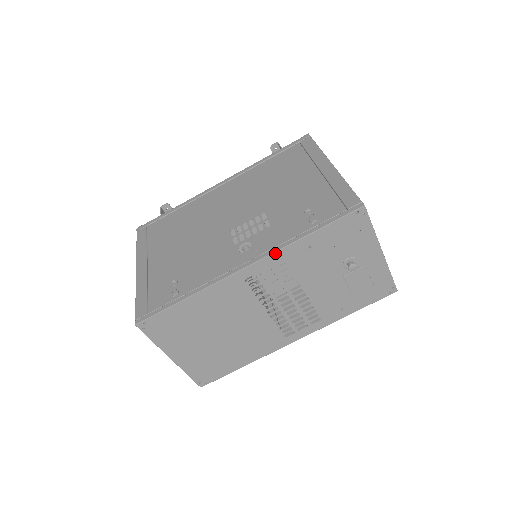
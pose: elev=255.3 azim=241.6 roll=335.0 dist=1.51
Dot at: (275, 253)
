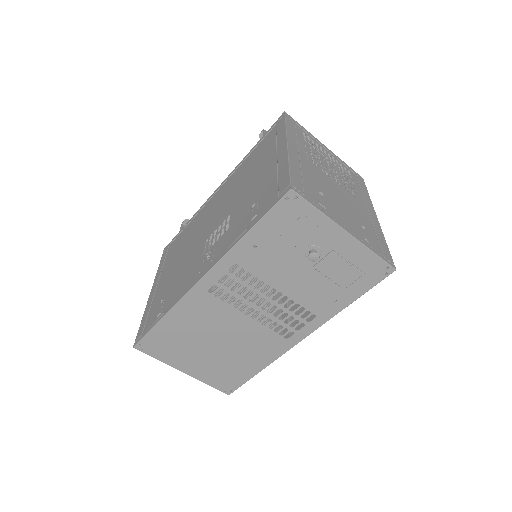
Dot at: (222, 260)
